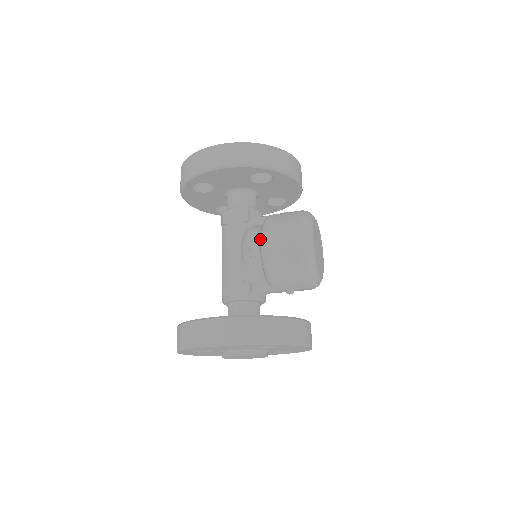
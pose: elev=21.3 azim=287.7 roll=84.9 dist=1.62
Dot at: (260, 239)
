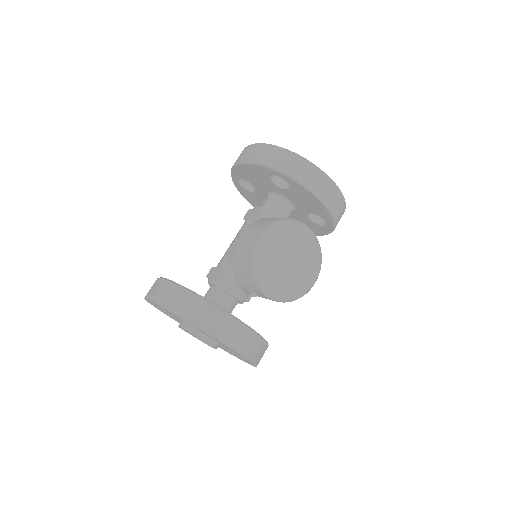
Dot at: occluded
